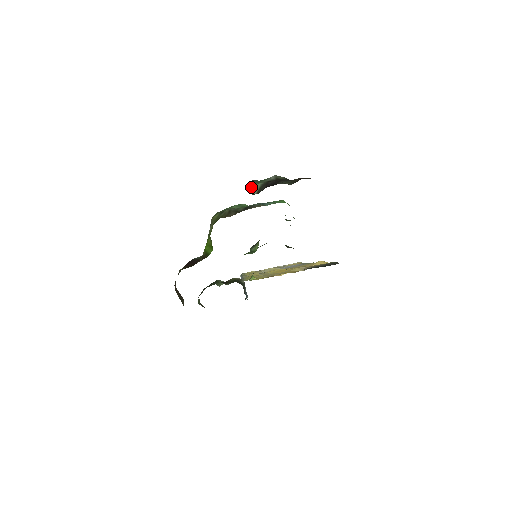
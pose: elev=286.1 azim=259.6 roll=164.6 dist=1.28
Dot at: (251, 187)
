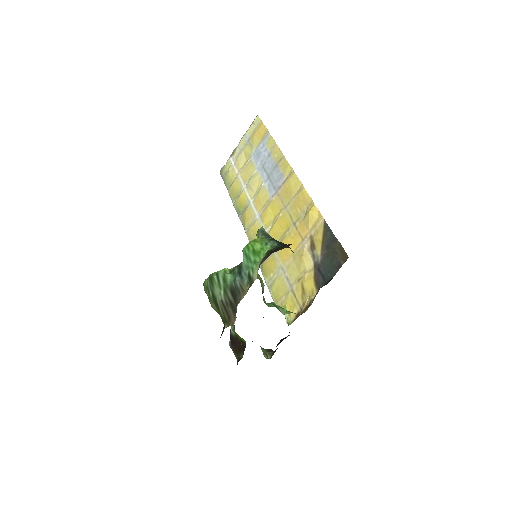
Dot at: occluded
